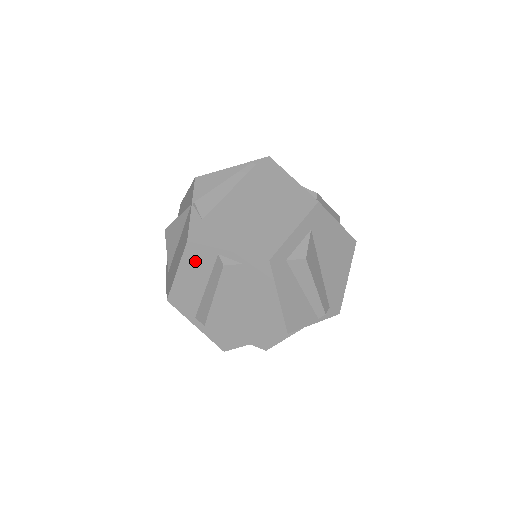
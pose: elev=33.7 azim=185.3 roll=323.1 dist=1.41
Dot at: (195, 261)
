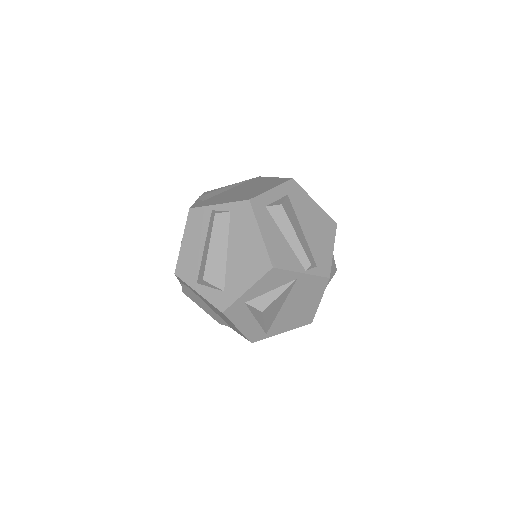
Dot at: (195, 224)
